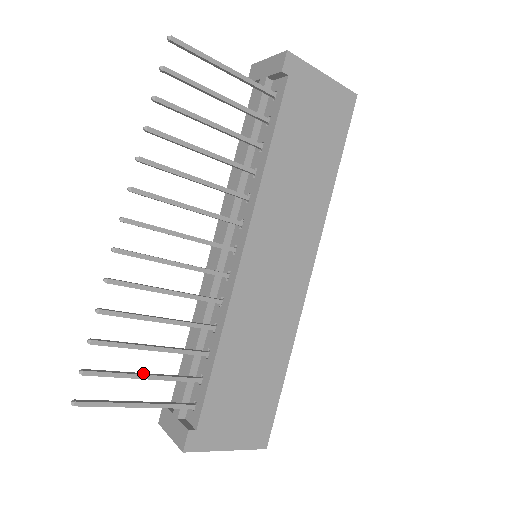
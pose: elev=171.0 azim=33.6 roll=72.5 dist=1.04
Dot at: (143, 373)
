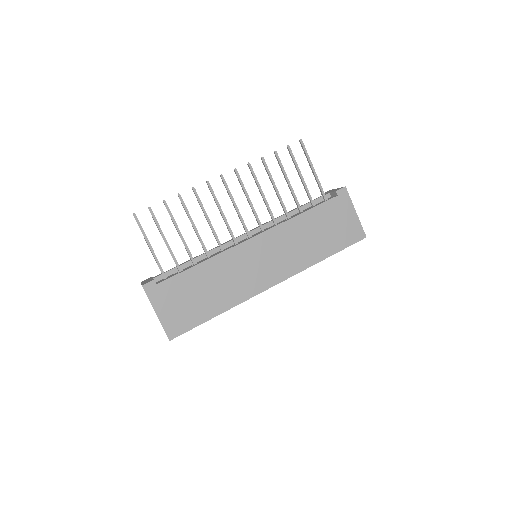
Dot at: (165, 238)
